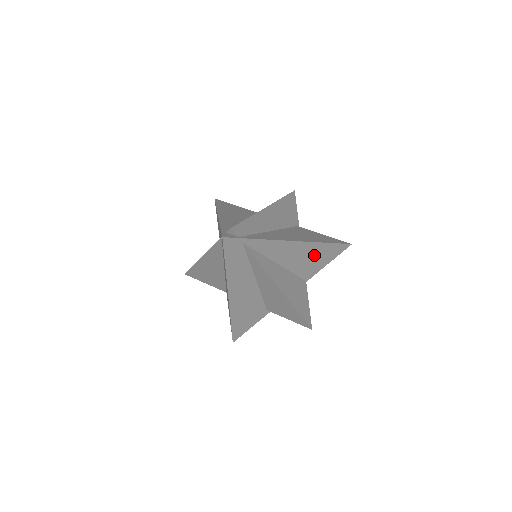
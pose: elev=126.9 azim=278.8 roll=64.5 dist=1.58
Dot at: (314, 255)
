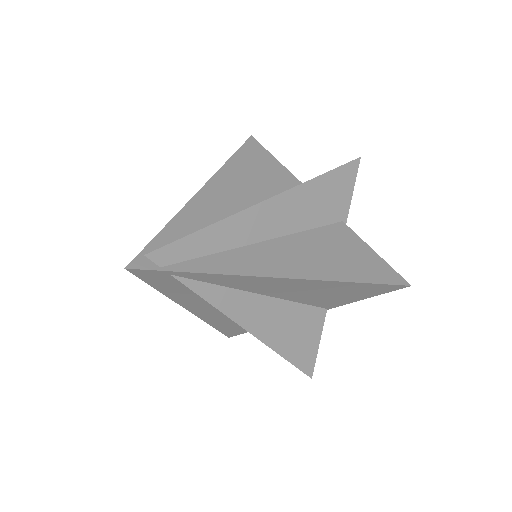
Dot at: (330, 290)
